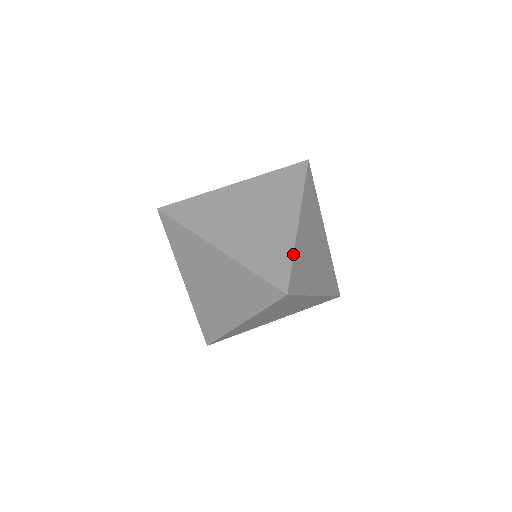
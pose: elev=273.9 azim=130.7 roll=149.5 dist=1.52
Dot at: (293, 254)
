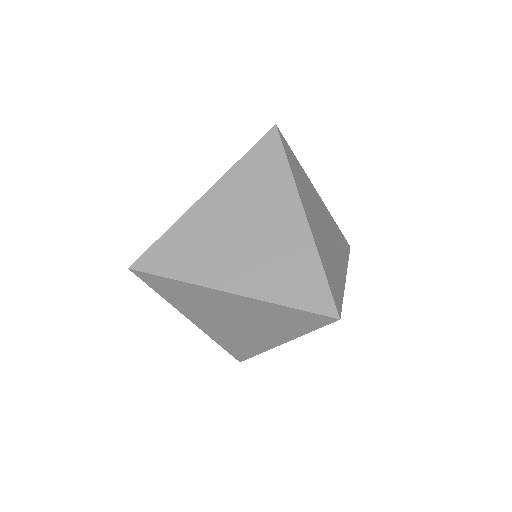
Dot at: (321, 264)
